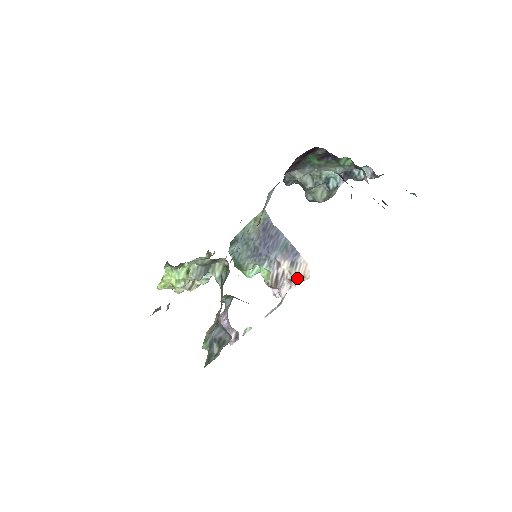
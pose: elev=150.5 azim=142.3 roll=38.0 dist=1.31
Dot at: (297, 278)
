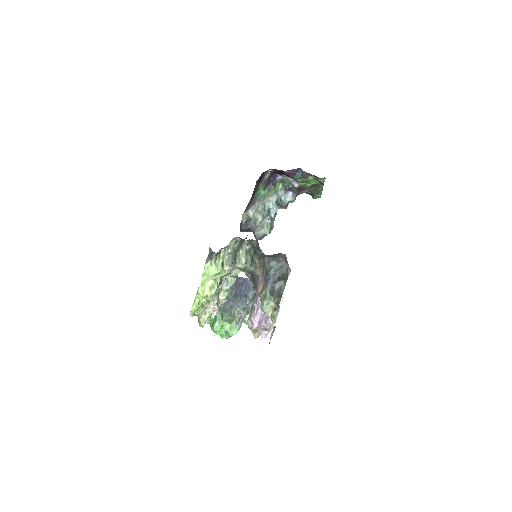
Dot at: occluded
